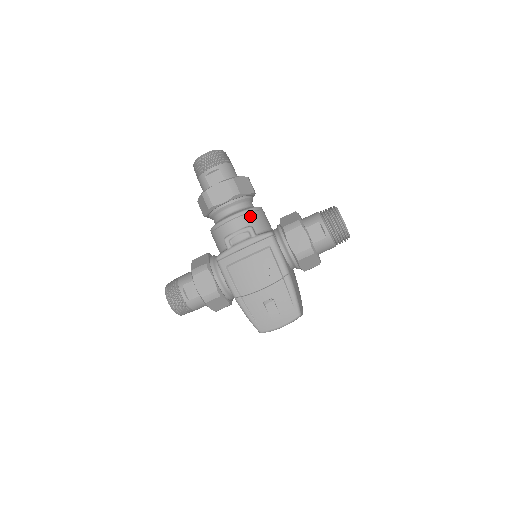
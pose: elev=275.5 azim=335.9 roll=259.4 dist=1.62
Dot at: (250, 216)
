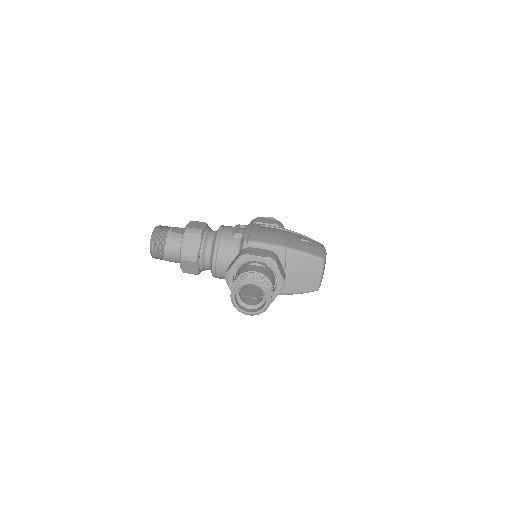
Dot at: occluded
